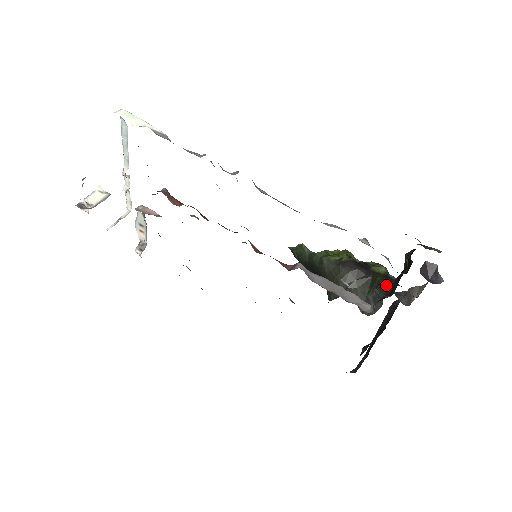
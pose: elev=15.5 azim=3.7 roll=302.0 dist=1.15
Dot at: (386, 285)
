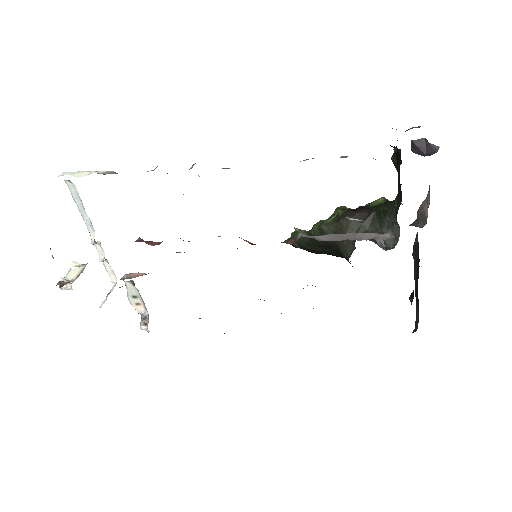
Dot at: (392, 206)
